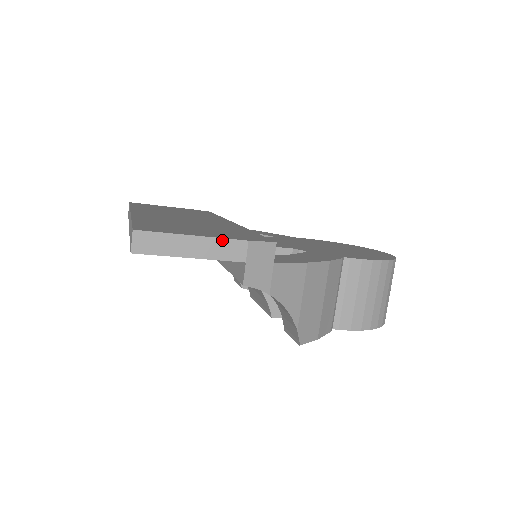
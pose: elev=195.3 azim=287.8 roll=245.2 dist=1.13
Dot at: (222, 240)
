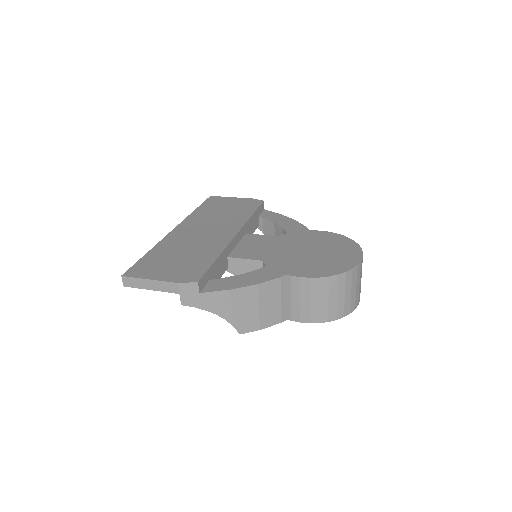
Dot at: (164, 282)
